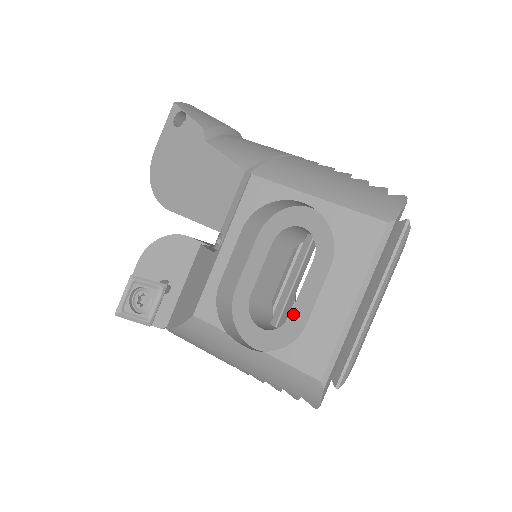
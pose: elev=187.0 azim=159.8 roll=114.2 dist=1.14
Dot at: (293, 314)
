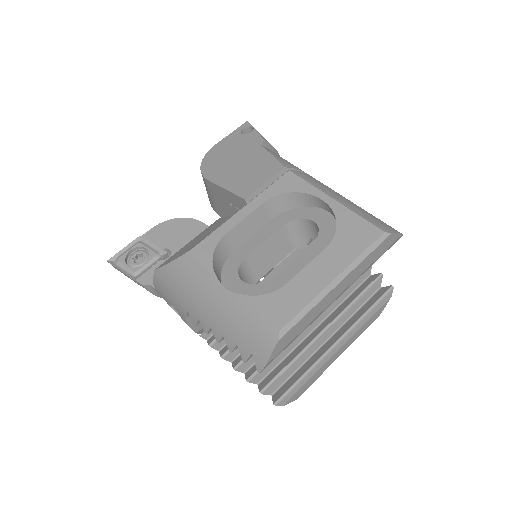
Dot at: (277, 276)
